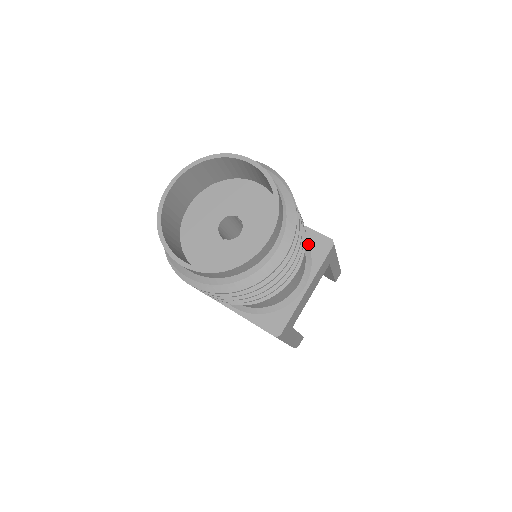
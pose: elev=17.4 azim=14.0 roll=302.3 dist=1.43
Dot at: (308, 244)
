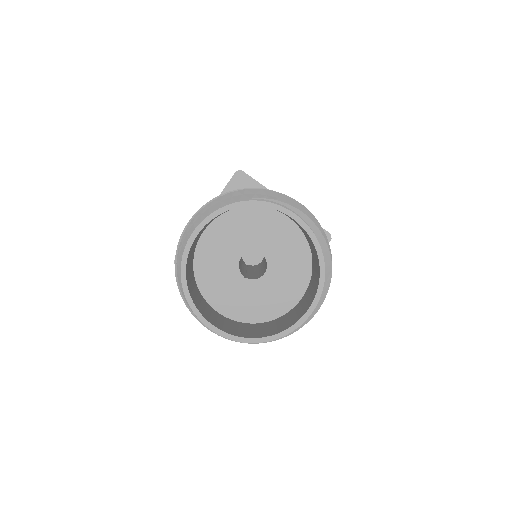
Dot at: occluded
